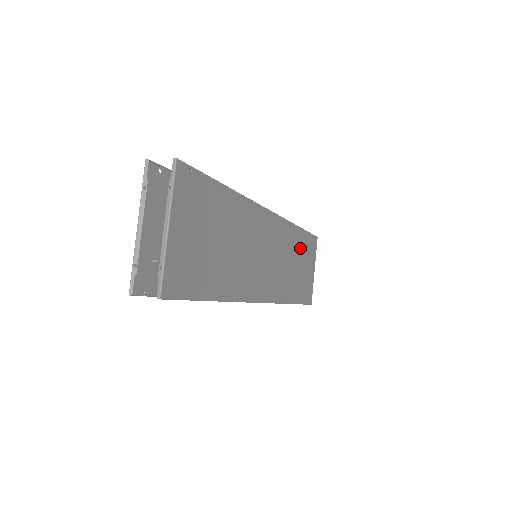
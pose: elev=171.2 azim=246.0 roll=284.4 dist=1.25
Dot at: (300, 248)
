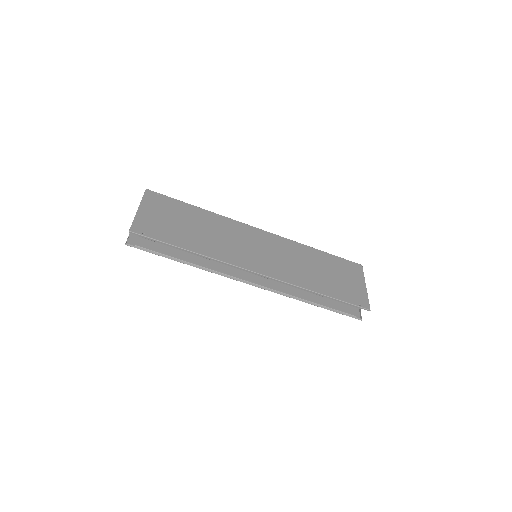
Dot at: (323, 262)
